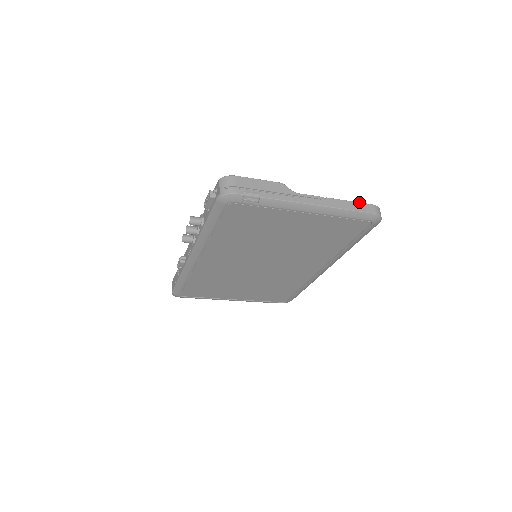
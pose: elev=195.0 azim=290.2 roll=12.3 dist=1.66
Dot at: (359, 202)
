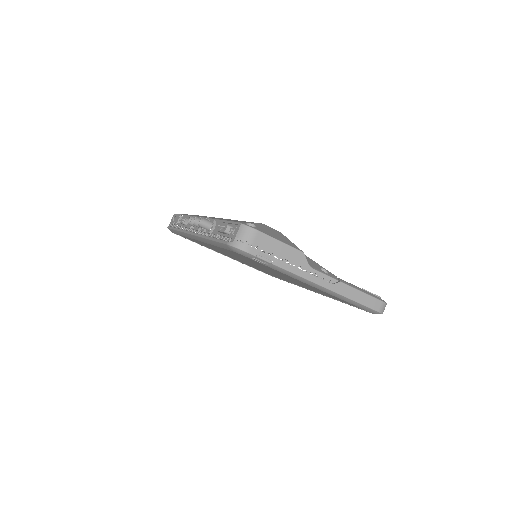
Dot at: (370, 295)
